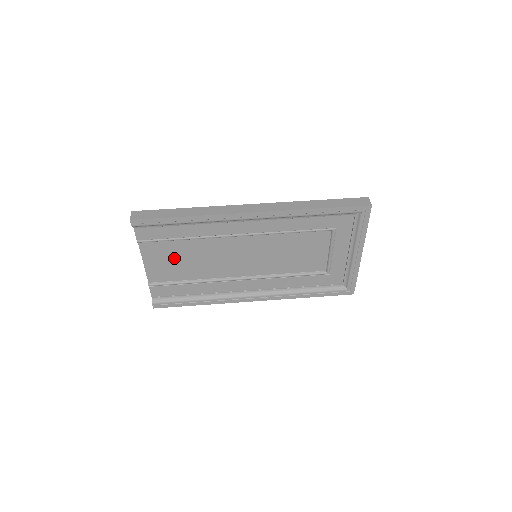
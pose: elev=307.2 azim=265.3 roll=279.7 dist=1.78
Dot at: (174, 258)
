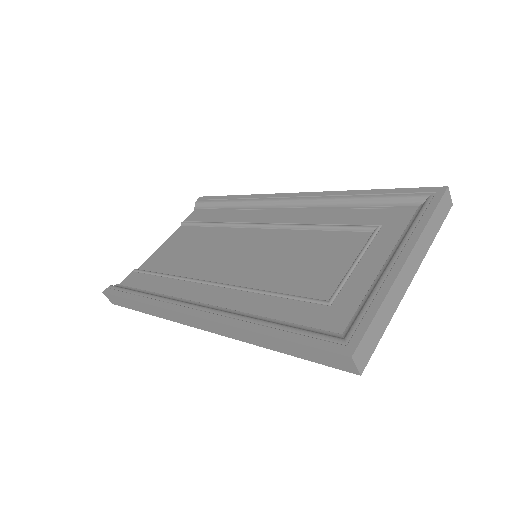
Dot at: (186, 246)
